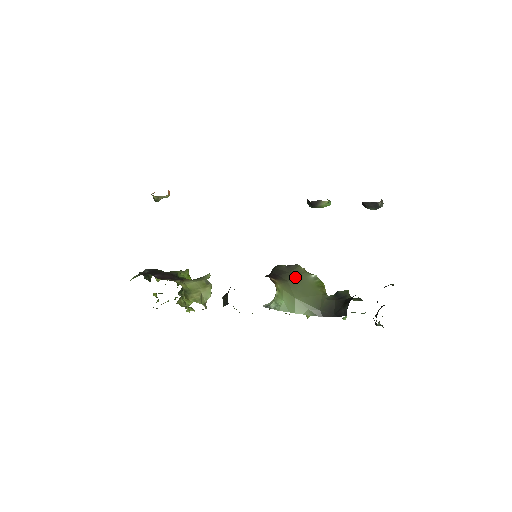
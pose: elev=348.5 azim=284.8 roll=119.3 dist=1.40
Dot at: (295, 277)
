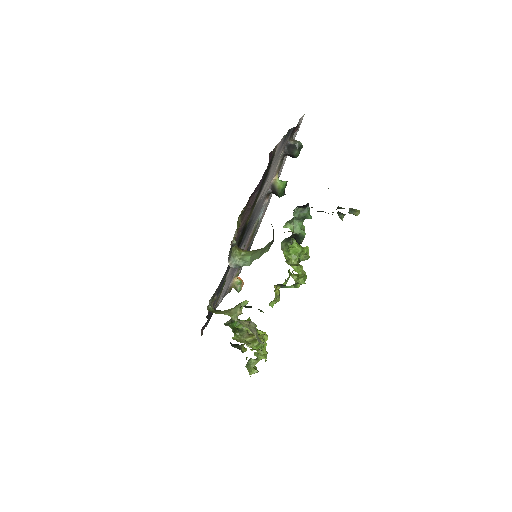
Dot at: occluded
